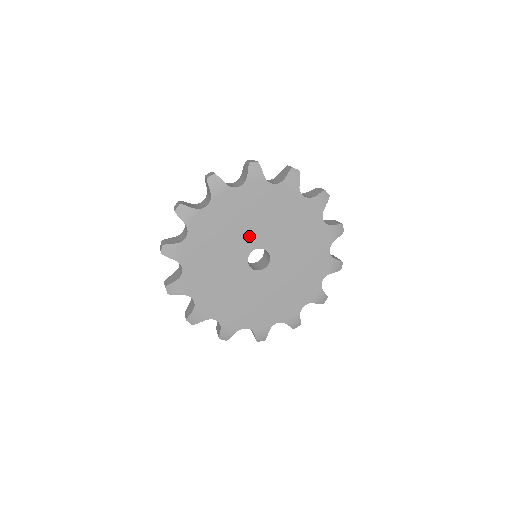
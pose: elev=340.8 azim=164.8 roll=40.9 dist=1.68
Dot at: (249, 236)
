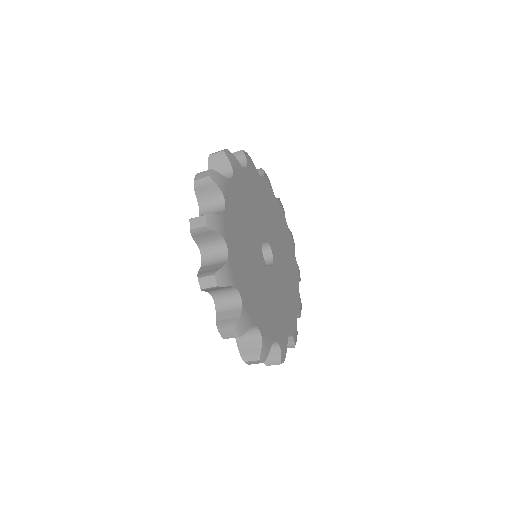
Dot at: (255, 230)
